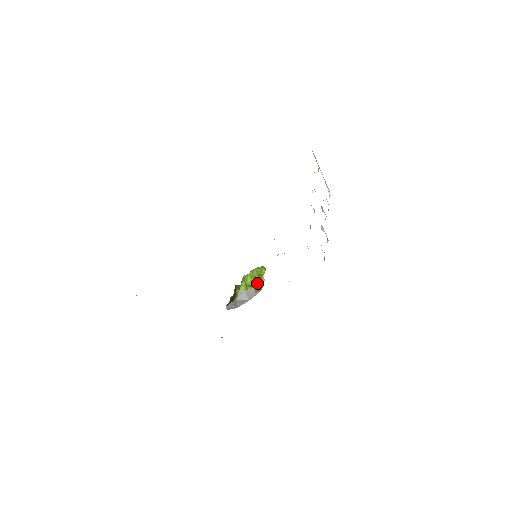
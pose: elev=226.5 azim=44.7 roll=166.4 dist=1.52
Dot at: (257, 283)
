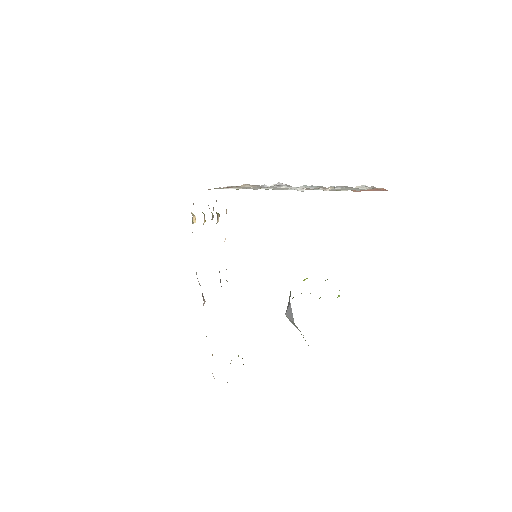
Dot at: occluded
